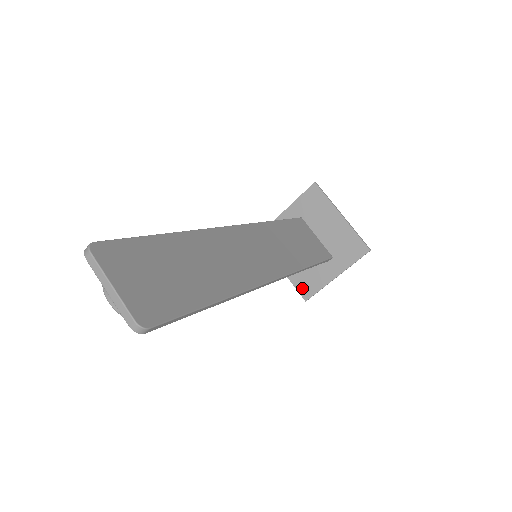
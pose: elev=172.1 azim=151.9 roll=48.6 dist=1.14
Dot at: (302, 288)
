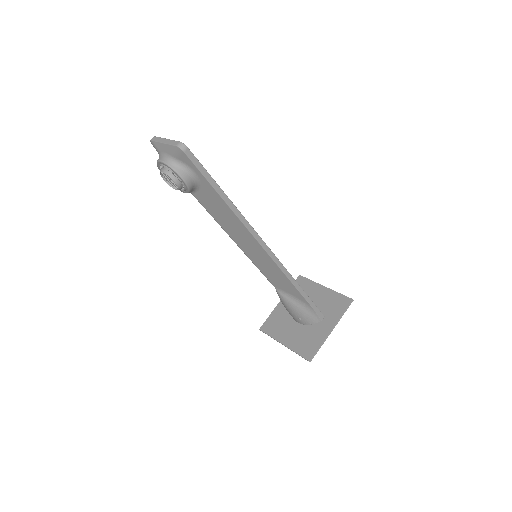
Dot at: (304, 352)
